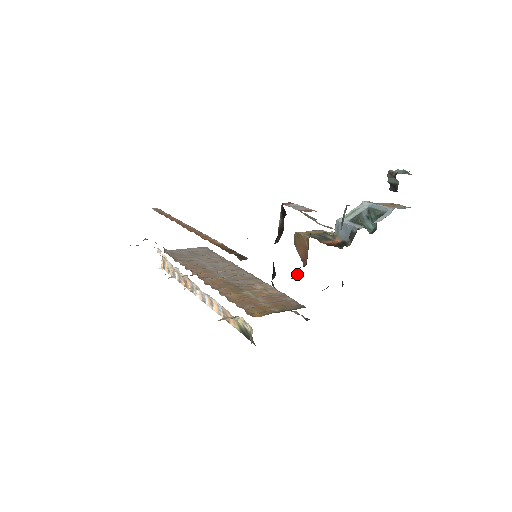
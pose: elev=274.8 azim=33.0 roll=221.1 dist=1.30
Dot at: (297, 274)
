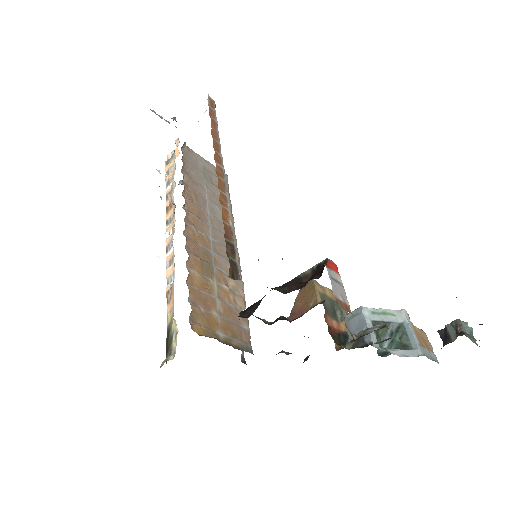
Dot at: (274, 321)
